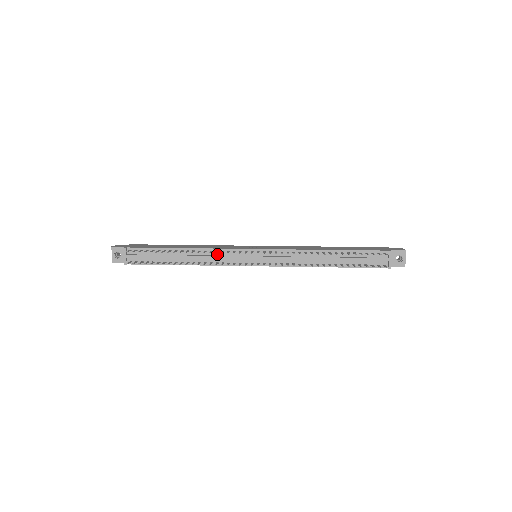
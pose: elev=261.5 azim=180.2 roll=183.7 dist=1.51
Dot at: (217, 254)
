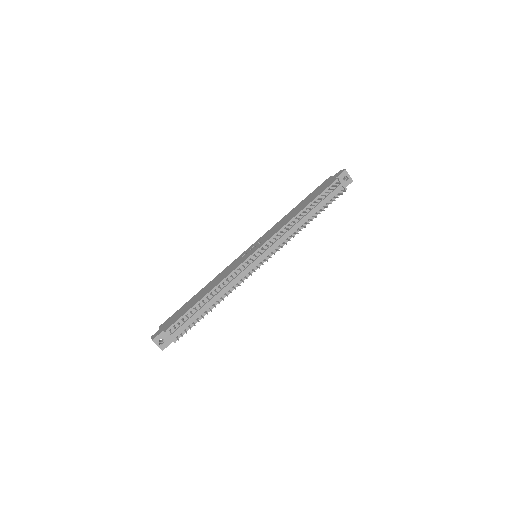
Dot at: (232, 278)
